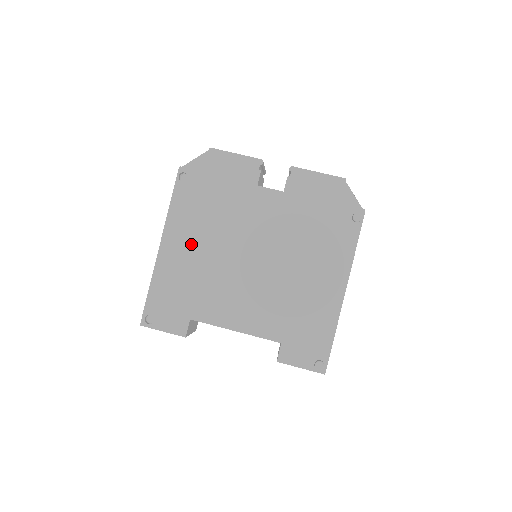
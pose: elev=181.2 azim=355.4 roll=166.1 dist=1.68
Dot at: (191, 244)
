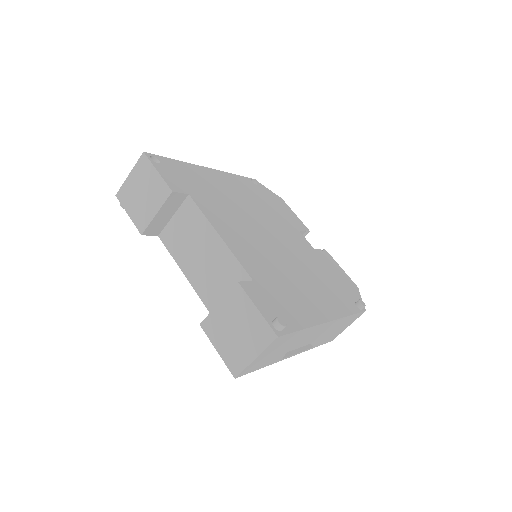
Dot at: (232, 190)
